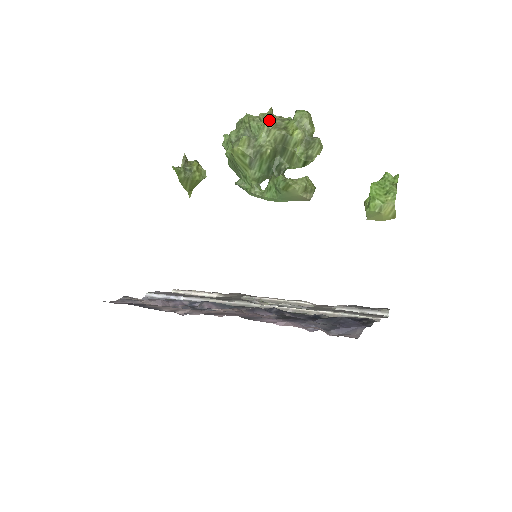
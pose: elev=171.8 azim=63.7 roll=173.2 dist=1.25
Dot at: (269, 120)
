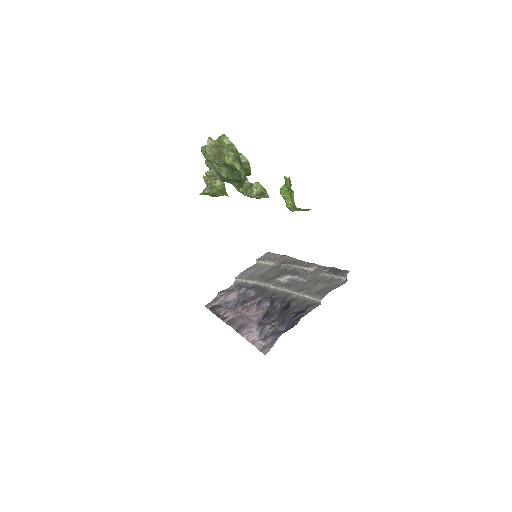
Dot at: (209, 155)
